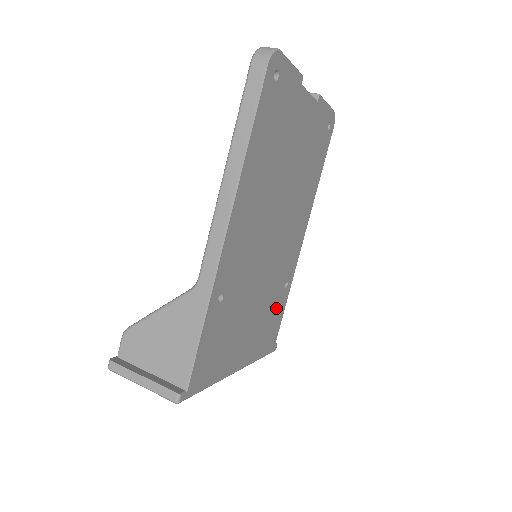
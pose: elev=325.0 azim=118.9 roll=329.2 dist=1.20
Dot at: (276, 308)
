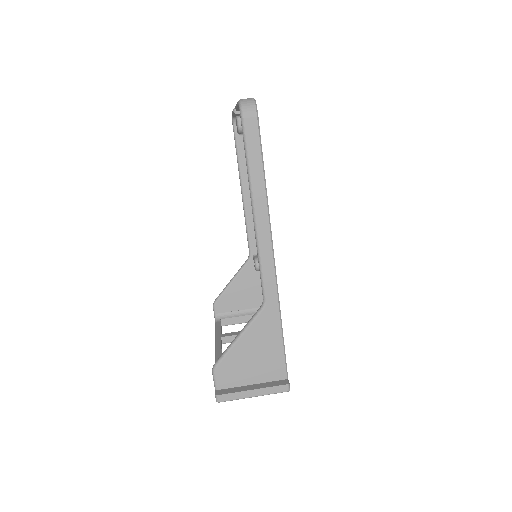
Dot at: occluded
